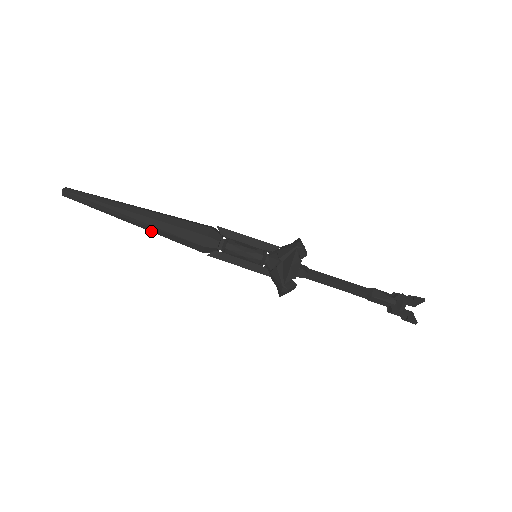
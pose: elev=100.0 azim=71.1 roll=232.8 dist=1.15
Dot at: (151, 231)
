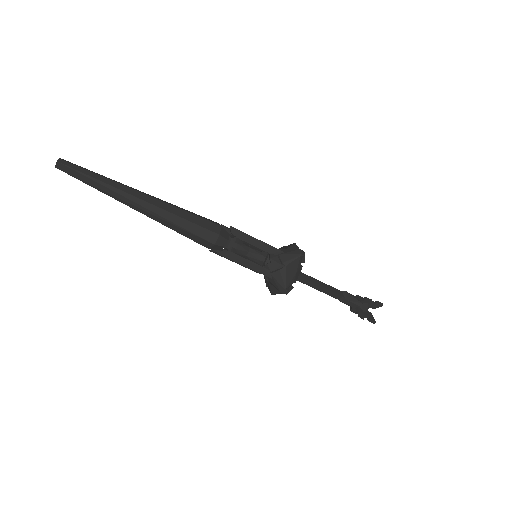
Dot at: (158, 221)
